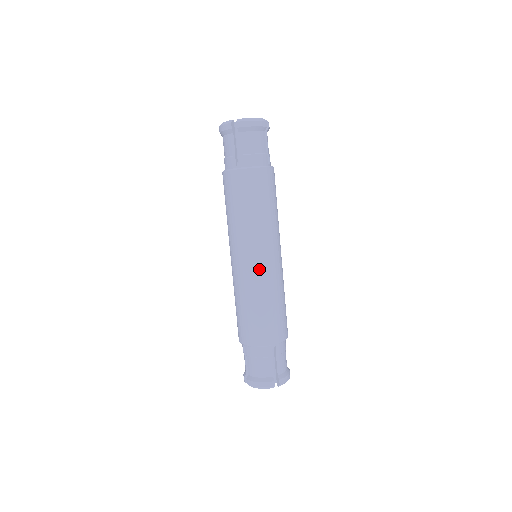
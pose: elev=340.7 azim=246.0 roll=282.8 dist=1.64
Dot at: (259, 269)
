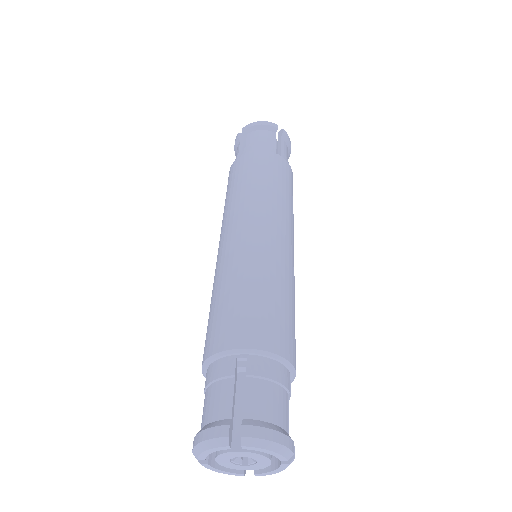
Dot at: (237, 242)
